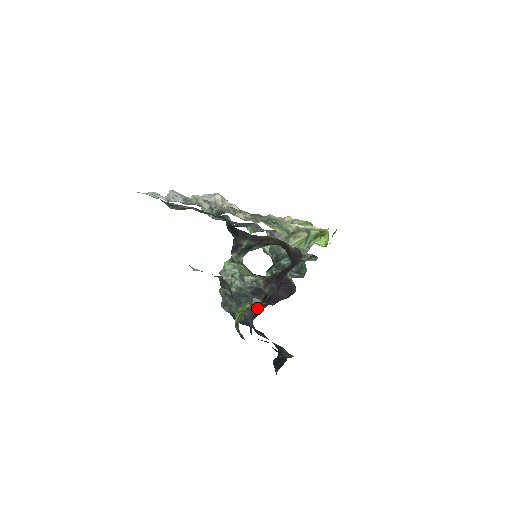
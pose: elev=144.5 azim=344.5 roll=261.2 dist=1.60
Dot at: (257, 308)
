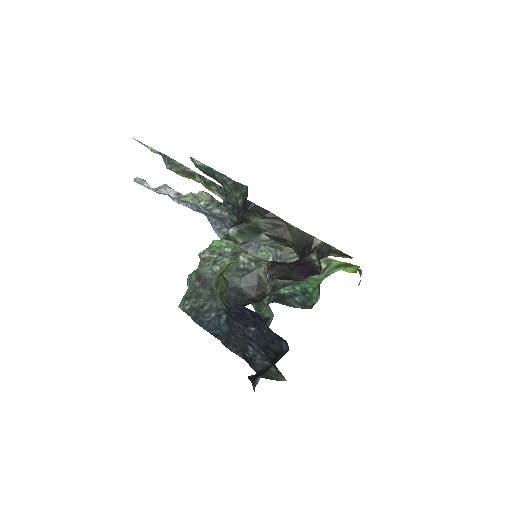
Dot at: (243, 302)
